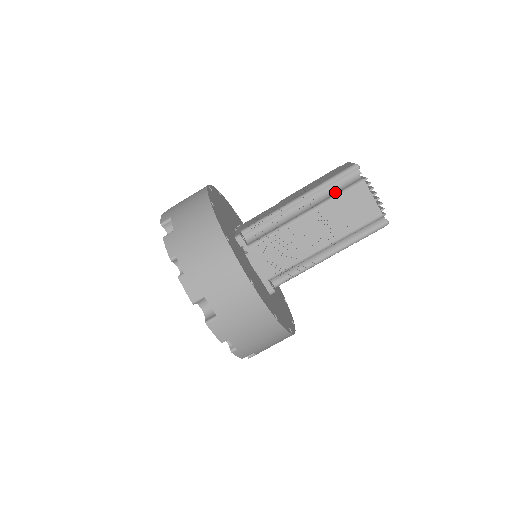
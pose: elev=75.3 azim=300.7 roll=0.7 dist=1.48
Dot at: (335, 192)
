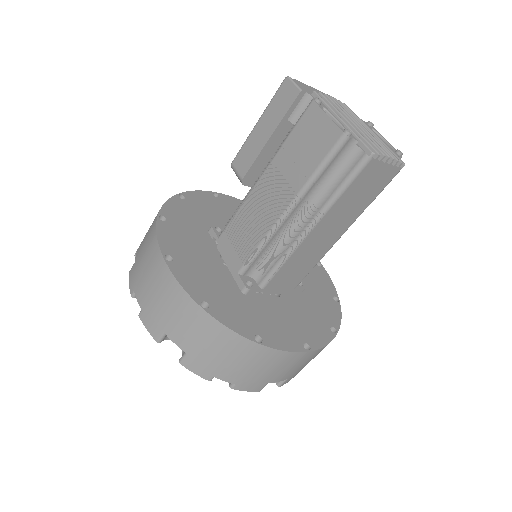
Dot at: (333, 183)
